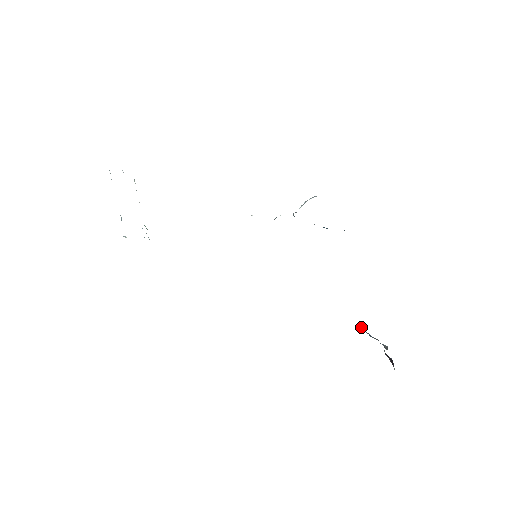
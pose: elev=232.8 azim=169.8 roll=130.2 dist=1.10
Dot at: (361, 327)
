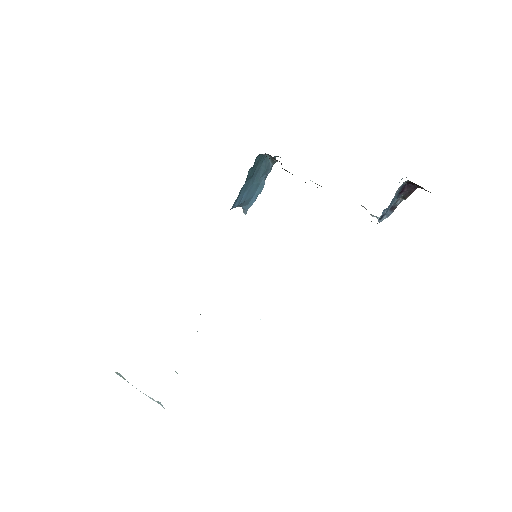
Dot at: (378, 221)
